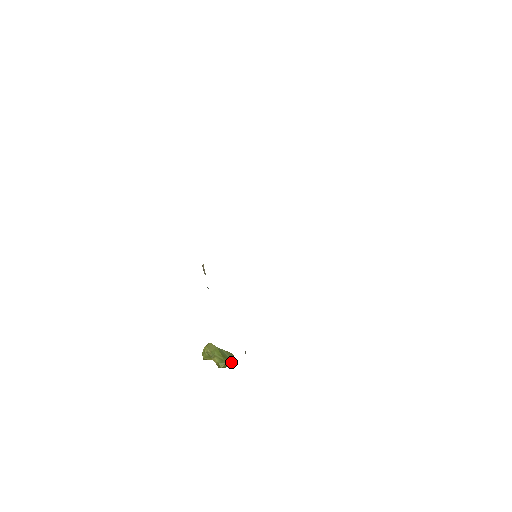
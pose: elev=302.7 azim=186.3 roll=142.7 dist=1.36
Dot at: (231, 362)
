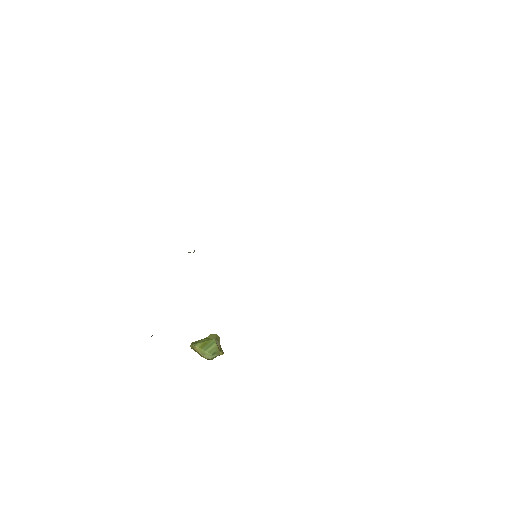
Dot at: (203, 351)
